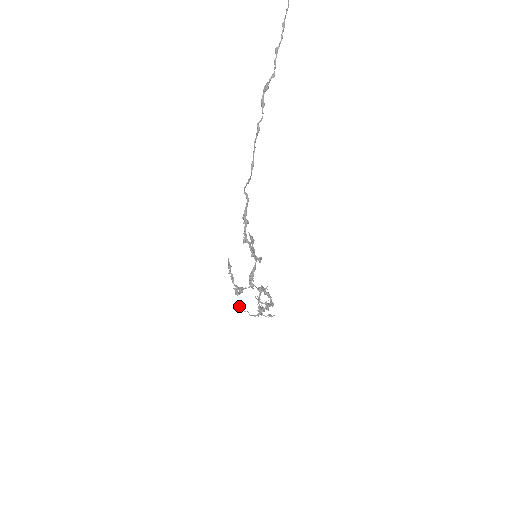
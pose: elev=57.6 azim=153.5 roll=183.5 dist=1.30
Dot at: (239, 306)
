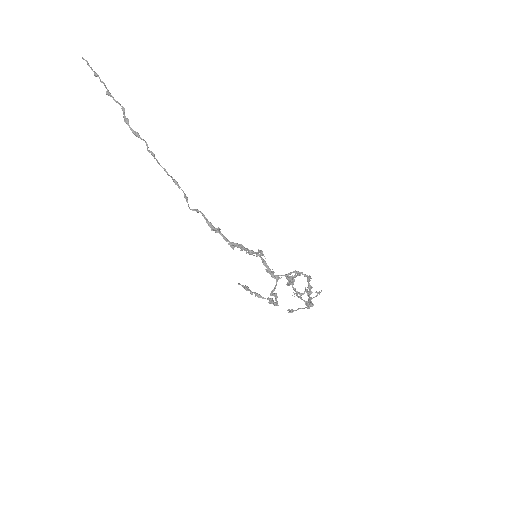
Dot at: (288, 312)
